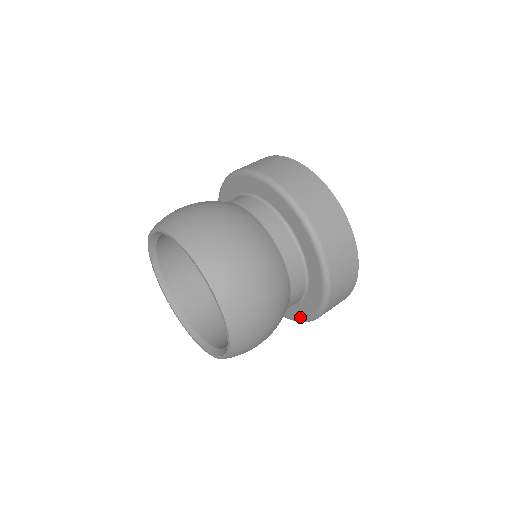
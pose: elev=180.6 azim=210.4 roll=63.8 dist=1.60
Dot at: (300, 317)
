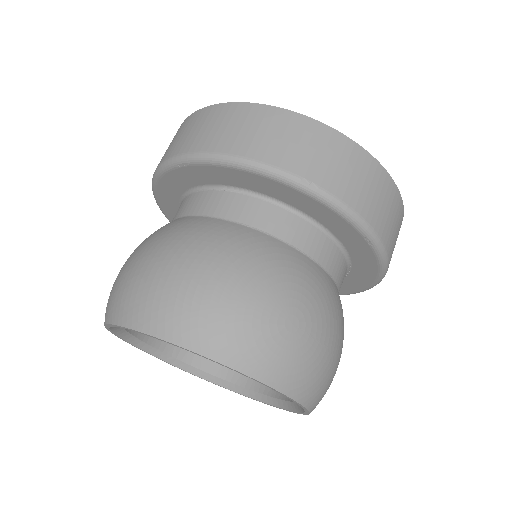
Dot at: (352, 290)
